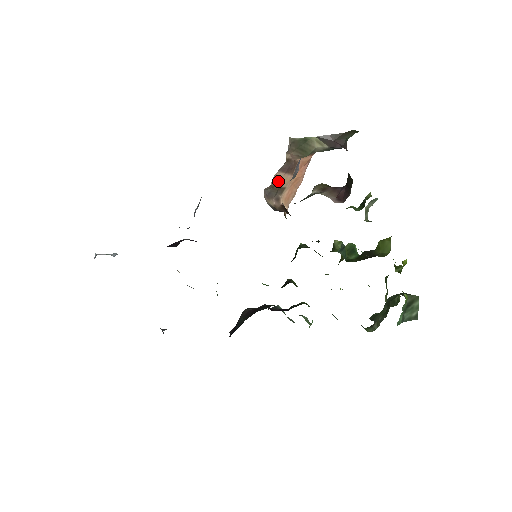
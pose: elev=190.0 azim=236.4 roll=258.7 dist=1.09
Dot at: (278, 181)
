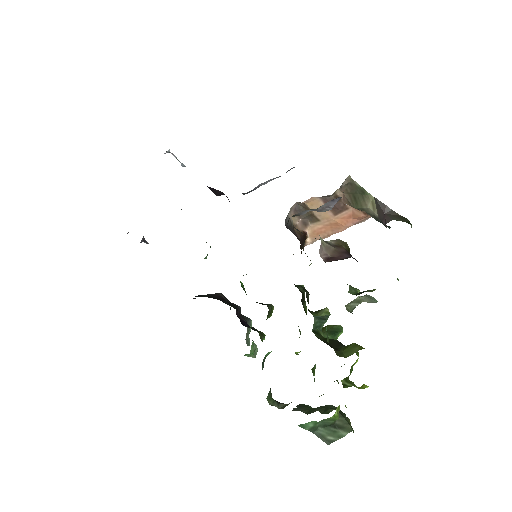
Dot at: (315, 207)
